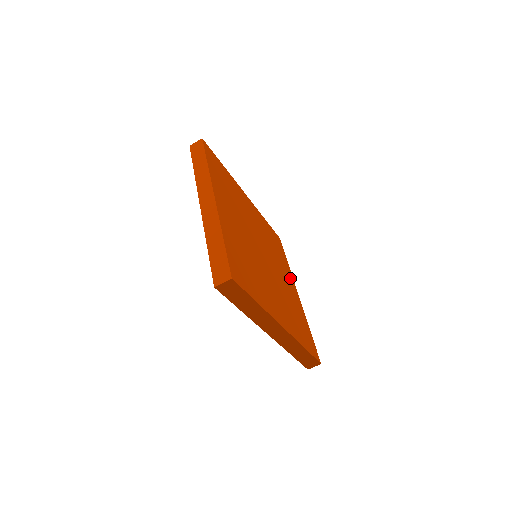
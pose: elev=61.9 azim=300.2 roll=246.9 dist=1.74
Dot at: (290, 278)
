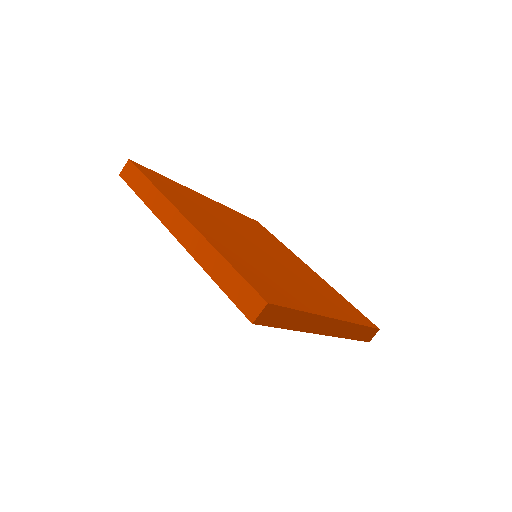
Dot at: (295, 258)
